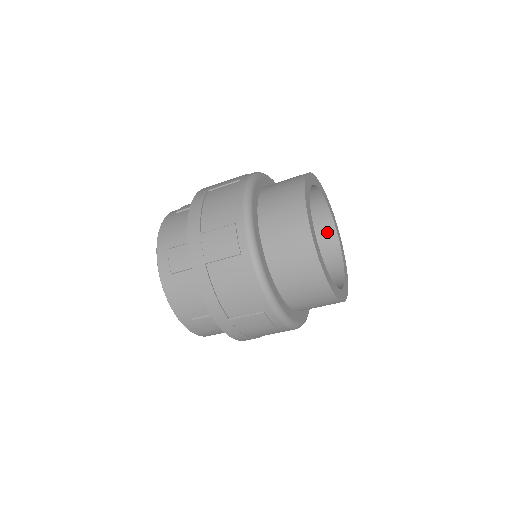
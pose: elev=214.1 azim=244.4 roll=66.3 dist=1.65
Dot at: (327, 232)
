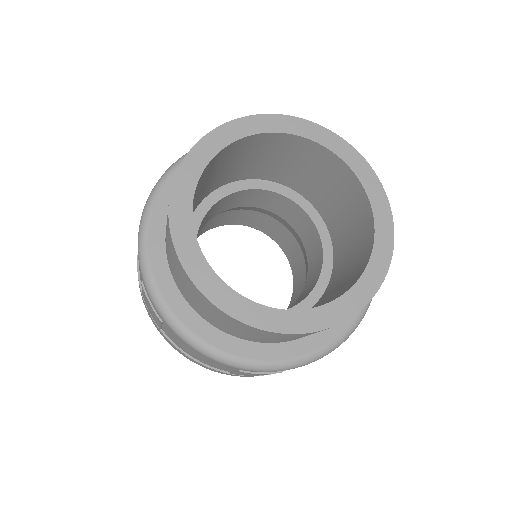
Dot at: (365, 246)
